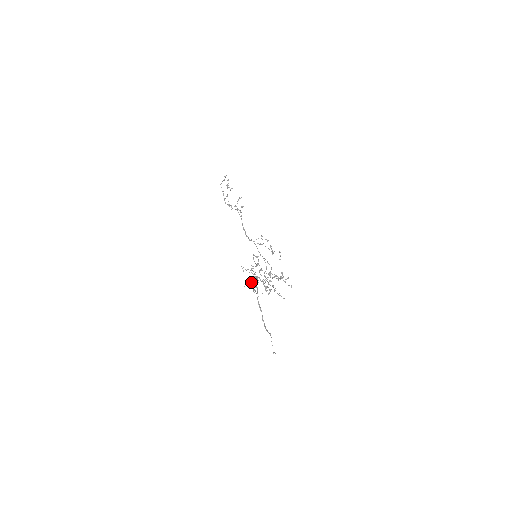
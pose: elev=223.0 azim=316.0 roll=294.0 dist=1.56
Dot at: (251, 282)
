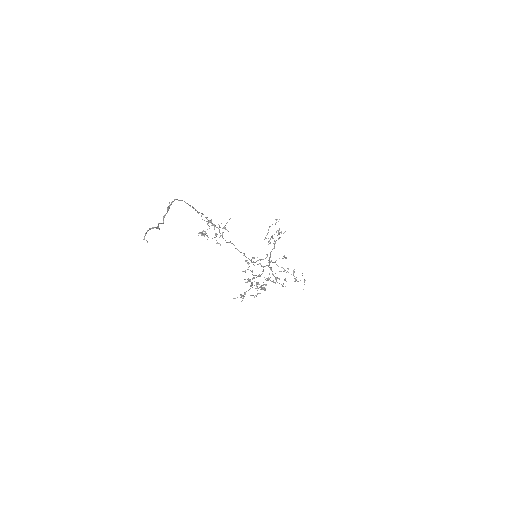
Dot at: (203, 230)
